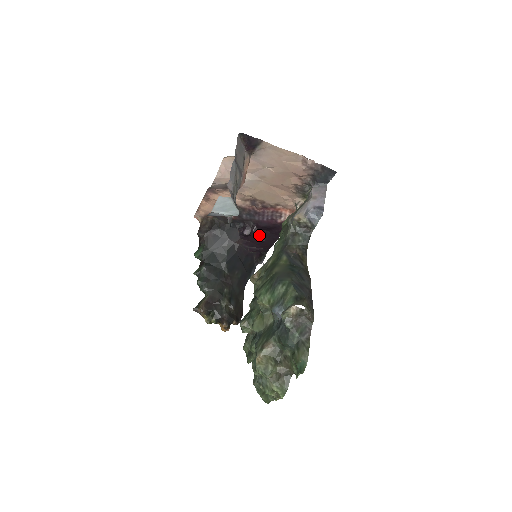
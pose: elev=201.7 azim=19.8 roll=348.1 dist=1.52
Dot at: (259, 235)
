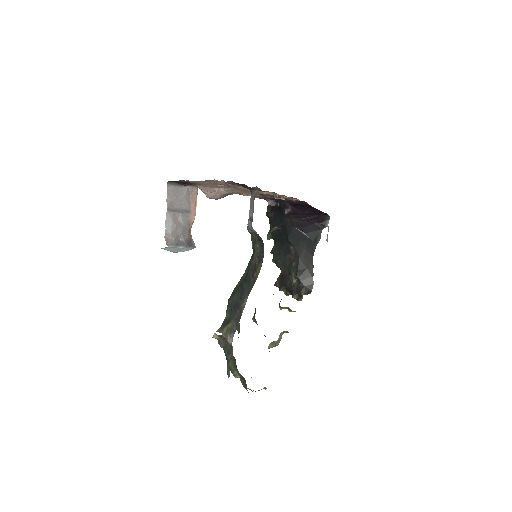
Dot at: (300, 209)
